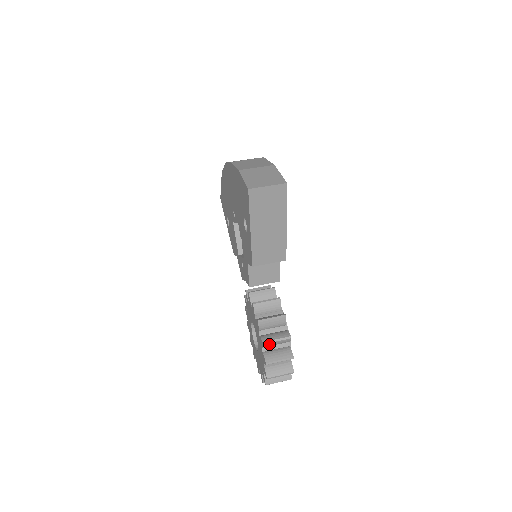
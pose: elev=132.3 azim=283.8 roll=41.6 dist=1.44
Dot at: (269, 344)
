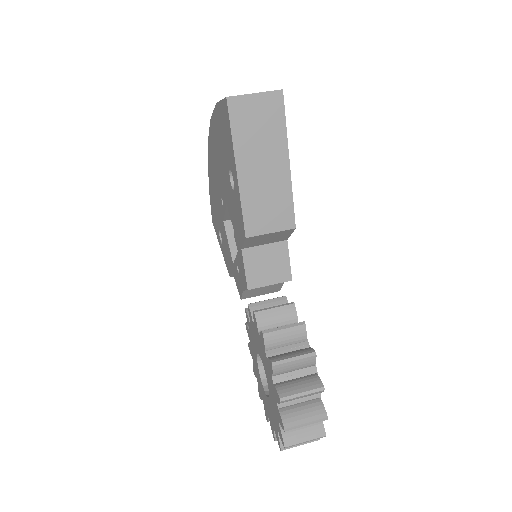
Dot at: (282, 366)
